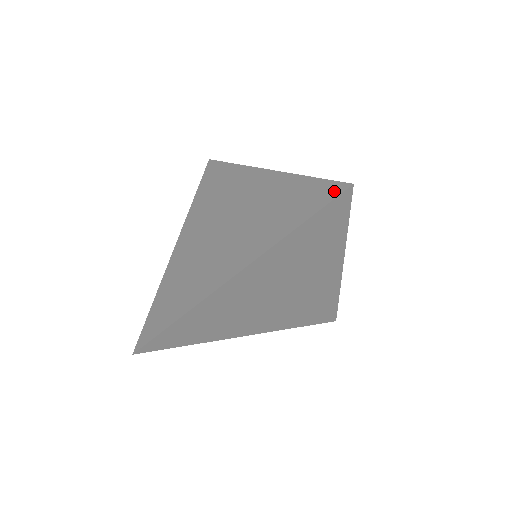
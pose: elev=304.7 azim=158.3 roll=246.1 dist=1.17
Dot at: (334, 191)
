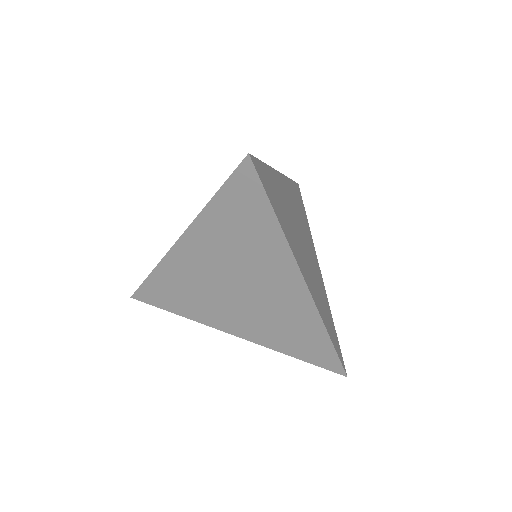
Dot at: occluded
